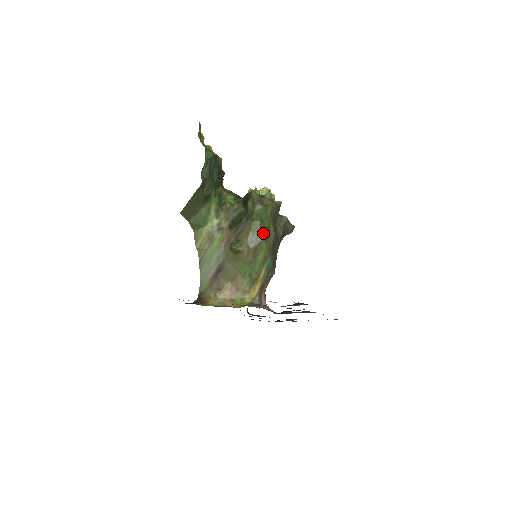
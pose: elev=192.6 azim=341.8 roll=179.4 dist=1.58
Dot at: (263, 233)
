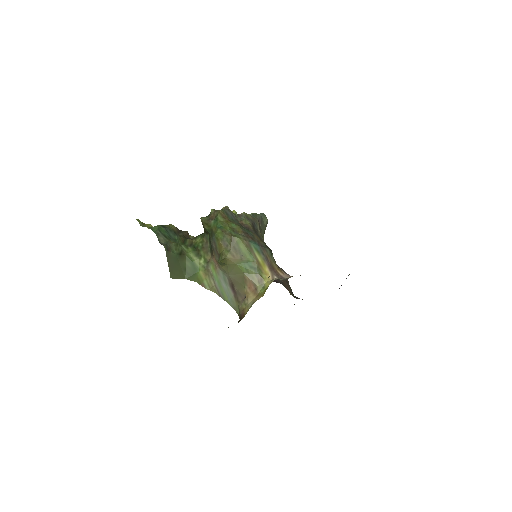
Dot at: (229, 233)
